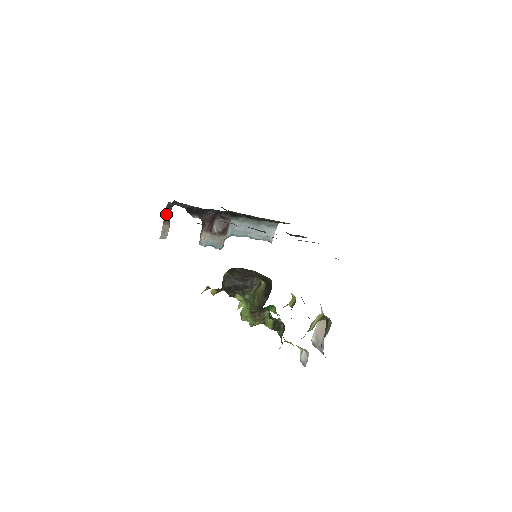
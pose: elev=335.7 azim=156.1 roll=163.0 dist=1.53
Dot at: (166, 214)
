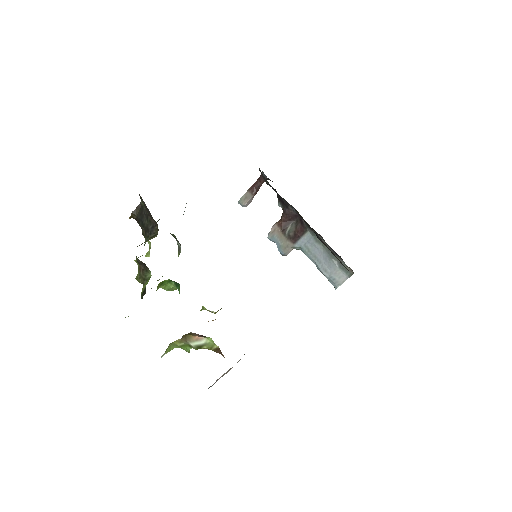
Dot at: (256, 183)
